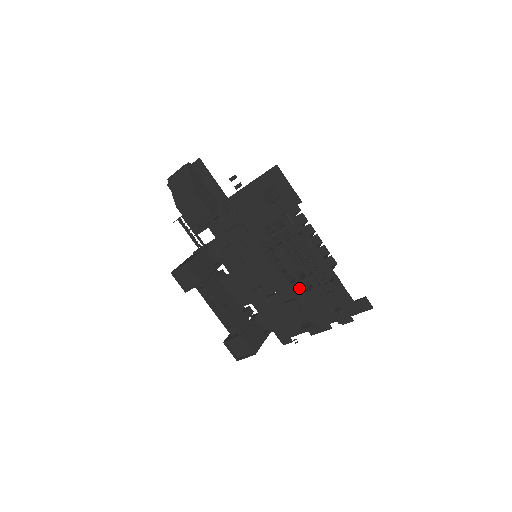
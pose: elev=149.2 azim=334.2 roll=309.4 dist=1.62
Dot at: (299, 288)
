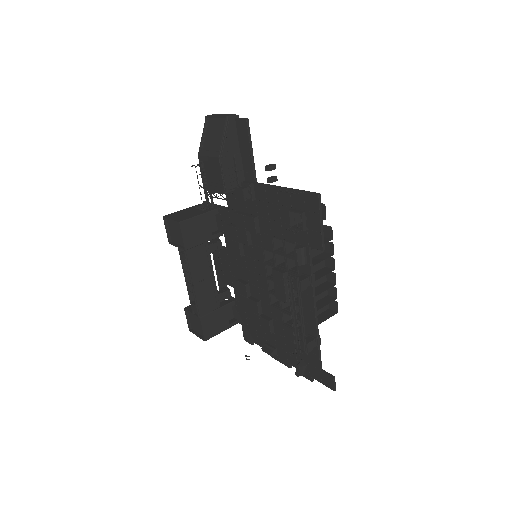
Dot at: (280, 315)
